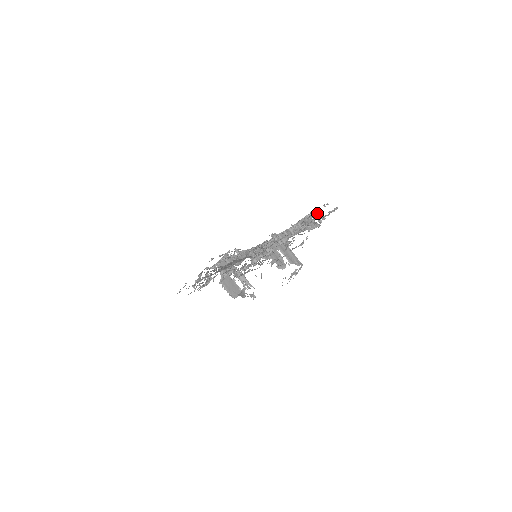
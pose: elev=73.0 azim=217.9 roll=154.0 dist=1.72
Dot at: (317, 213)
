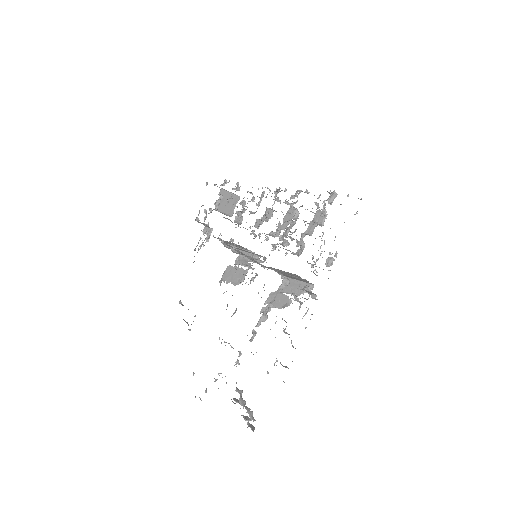
Dot at: (334, 190)
